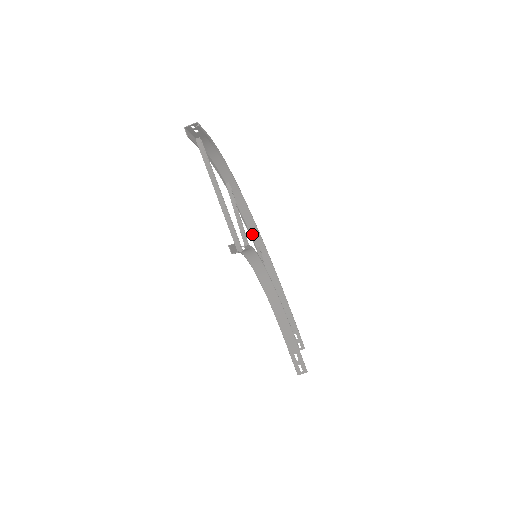
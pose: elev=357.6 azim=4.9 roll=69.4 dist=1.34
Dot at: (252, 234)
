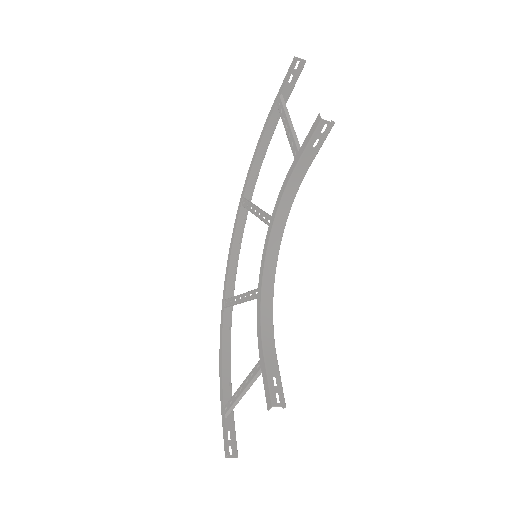
Dot at: occluded
